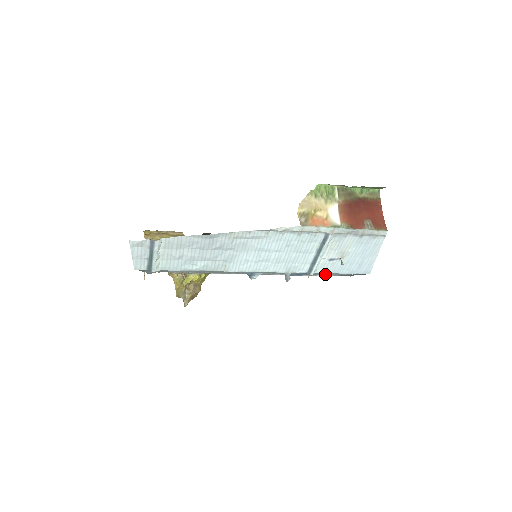
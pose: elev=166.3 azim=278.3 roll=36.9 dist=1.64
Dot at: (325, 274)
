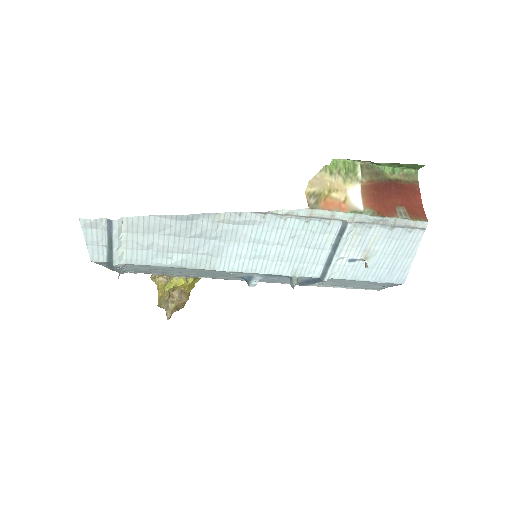
Dot at: (346, 285)
